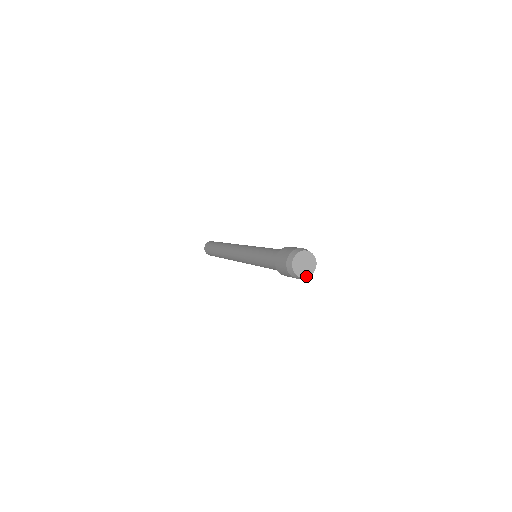
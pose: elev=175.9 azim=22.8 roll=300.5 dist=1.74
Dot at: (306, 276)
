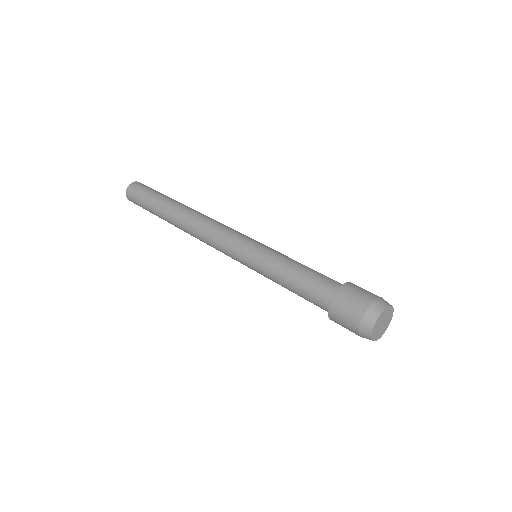
Dot at: (380, 336)
